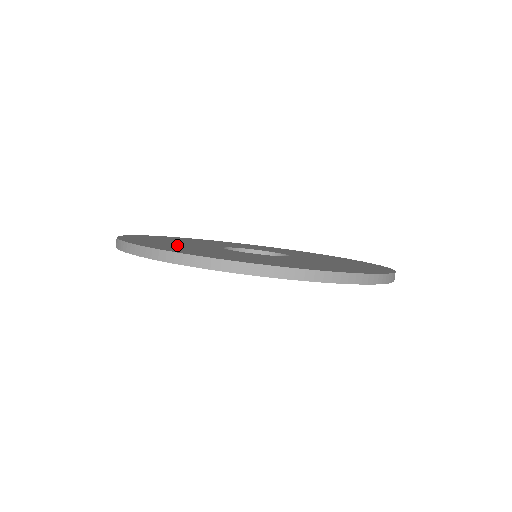
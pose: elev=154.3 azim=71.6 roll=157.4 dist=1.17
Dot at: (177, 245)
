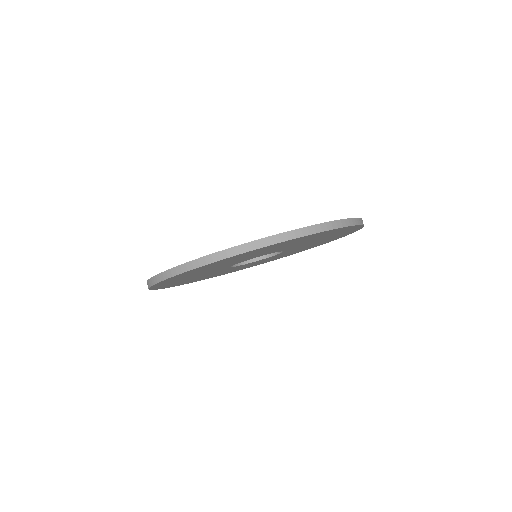
Dot at: occluded
